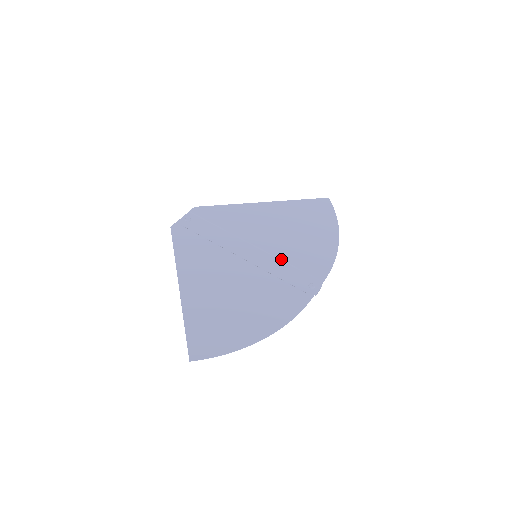
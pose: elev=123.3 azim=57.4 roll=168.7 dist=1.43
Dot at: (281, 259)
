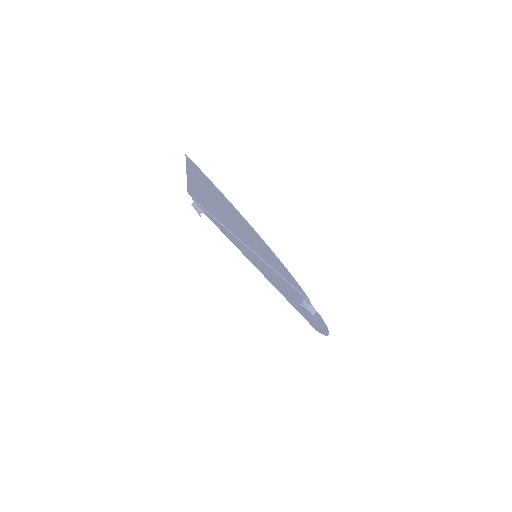
Dot at: occluded
